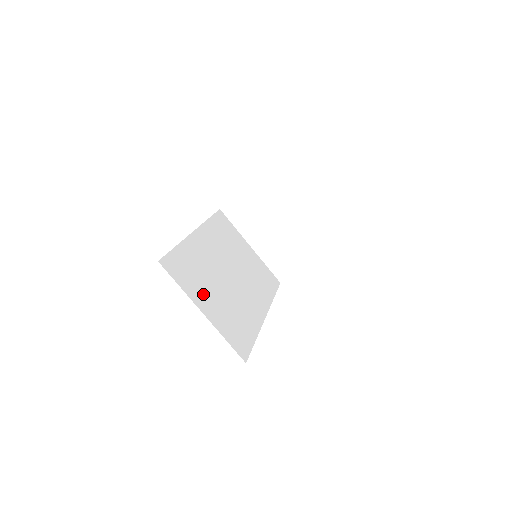
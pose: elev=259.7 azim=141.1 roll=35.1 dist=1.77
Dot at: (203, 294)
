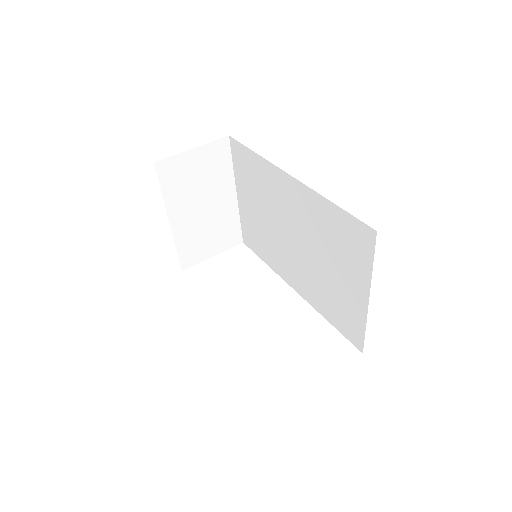
Dot at: occluded
